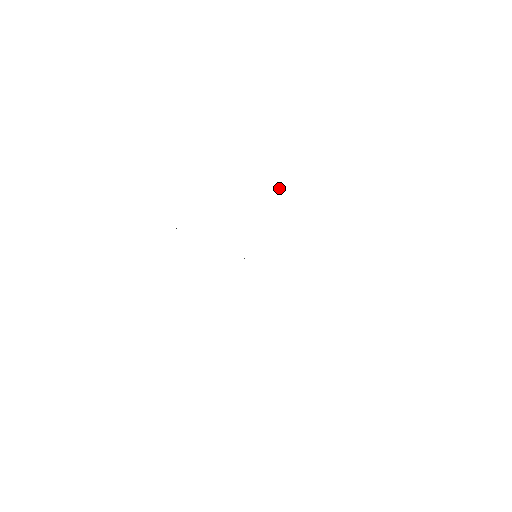
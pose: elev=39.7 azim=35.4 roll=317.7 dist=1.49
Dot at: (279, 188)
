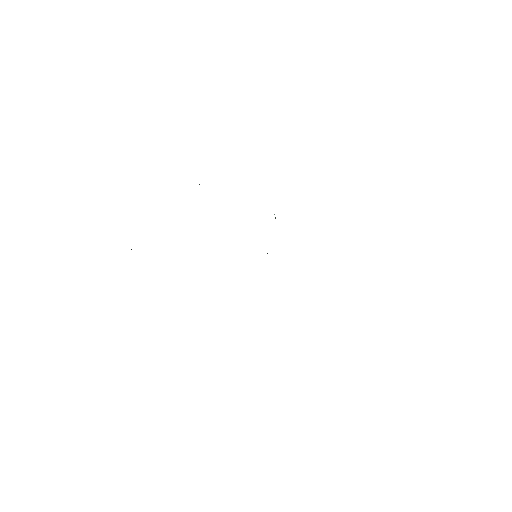
Dot at: occluded
